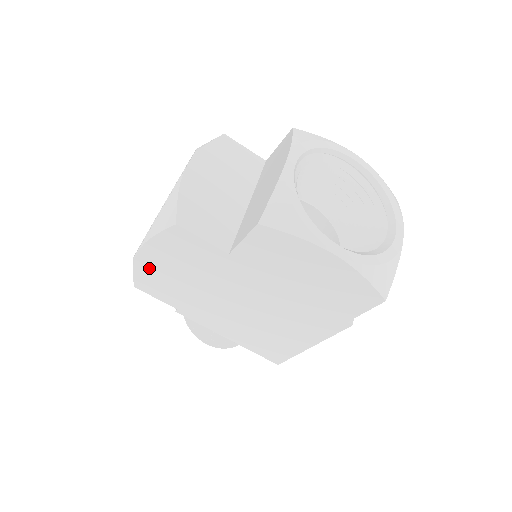
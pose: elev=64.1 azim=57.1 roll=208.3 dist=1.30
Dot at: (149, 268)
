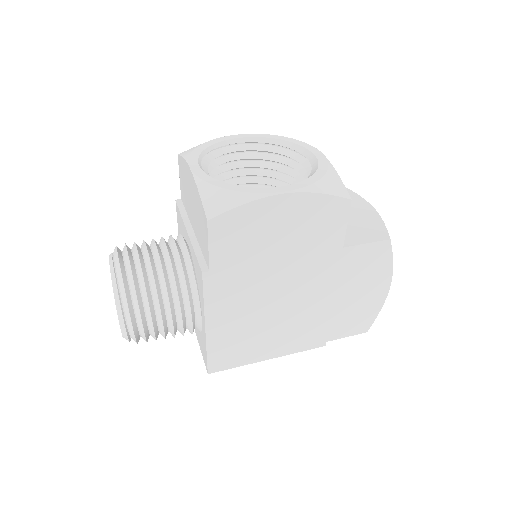
Dot at: (263, 214)
